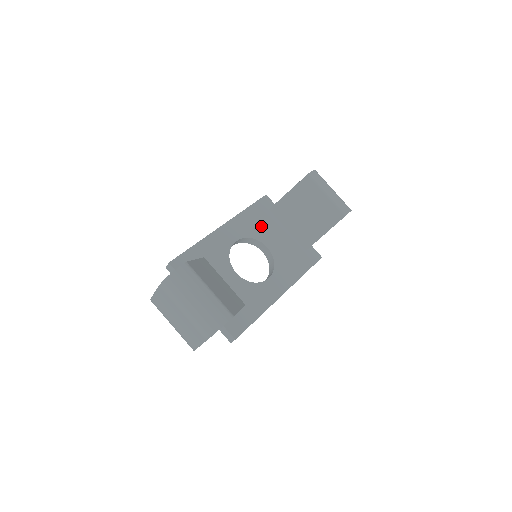
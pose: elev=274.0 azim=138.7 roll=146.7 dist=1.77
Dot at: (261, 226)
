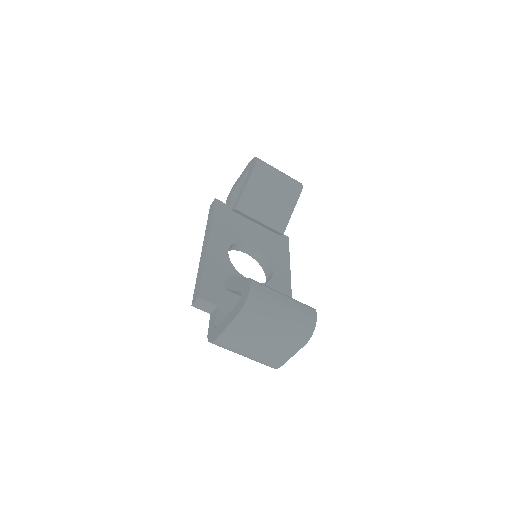
Dot at: (234, 229)
